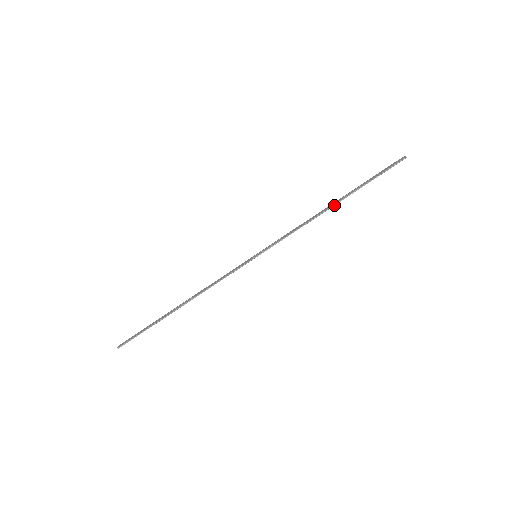
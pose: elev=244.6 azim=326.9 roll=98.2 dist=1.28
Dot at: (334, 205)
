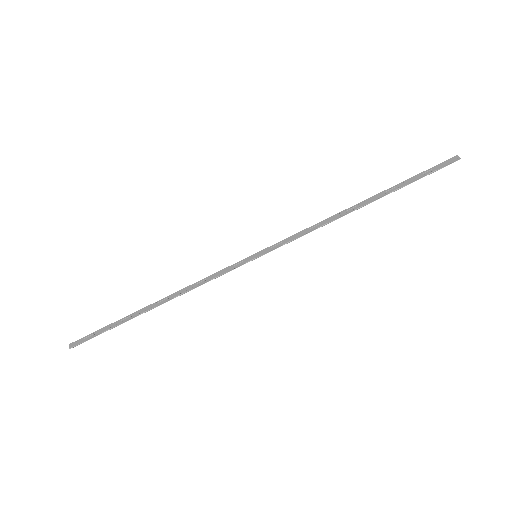
Dot at: (362, 206)
